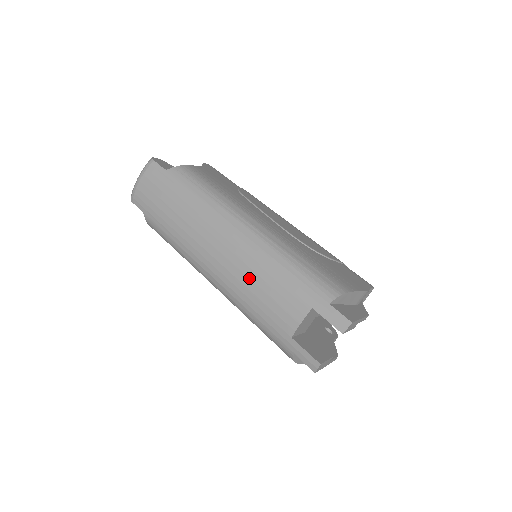
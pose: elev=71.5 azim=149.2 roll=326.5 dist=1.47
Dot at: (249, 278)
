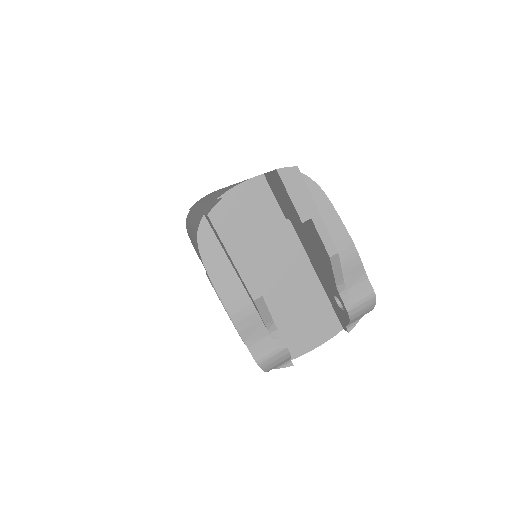
Dot at: occluded
